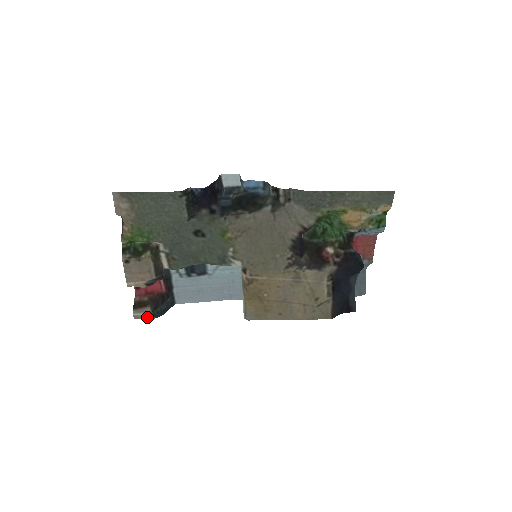
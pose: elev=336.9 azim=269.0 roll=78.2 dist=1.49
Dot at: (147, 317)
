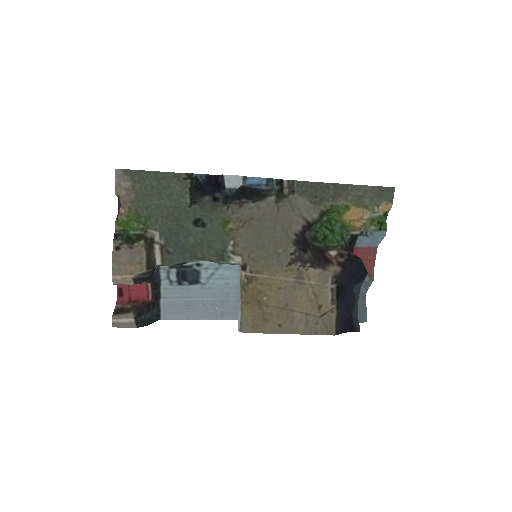
Dot at: (128, 325)
